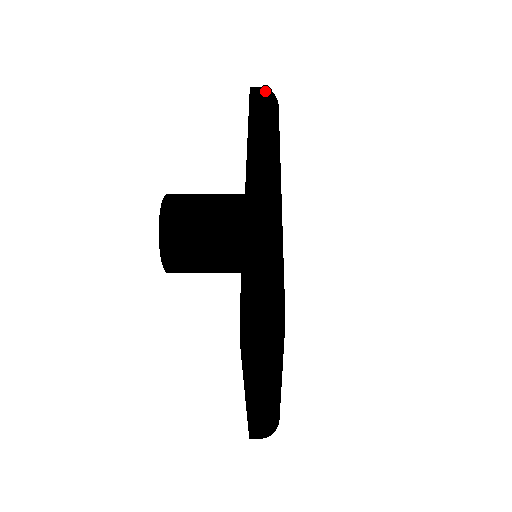
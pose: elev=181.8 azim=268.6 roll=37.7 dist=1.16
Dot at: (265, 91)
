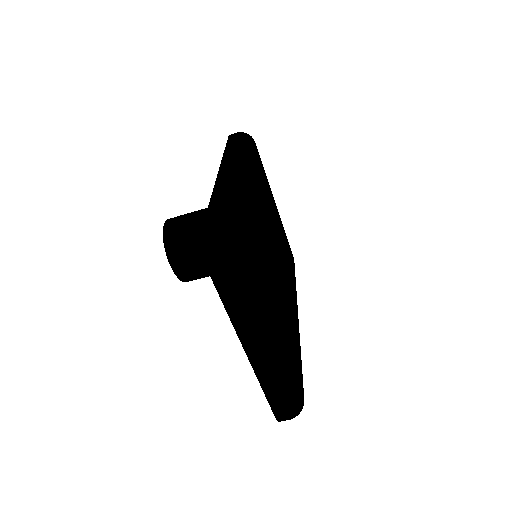
Dot at: (240, 133)
